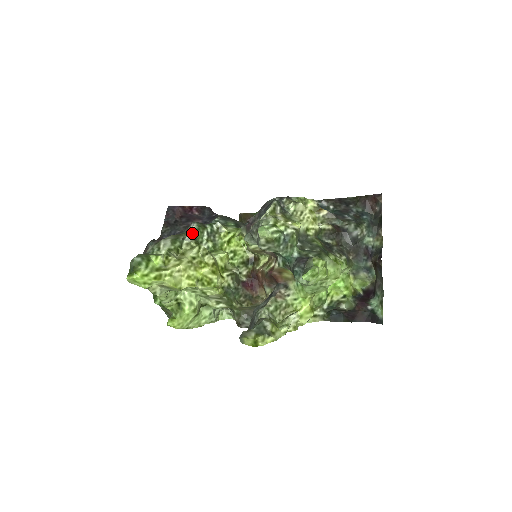
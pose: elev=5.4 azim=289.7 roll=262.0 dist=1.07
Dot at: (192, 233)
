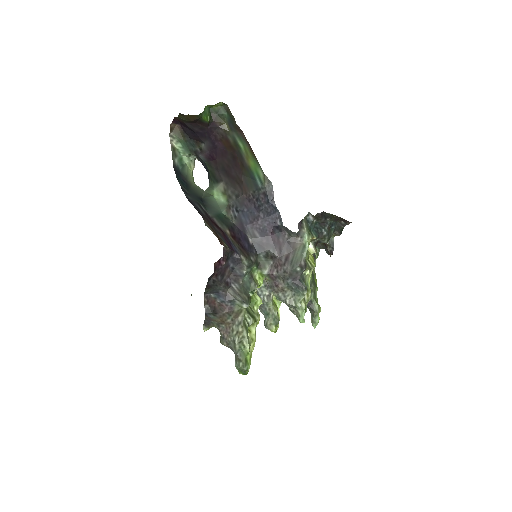
Dot at: (245, 308)
